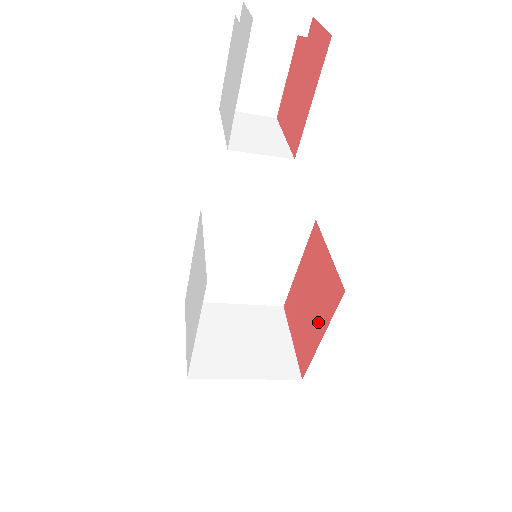
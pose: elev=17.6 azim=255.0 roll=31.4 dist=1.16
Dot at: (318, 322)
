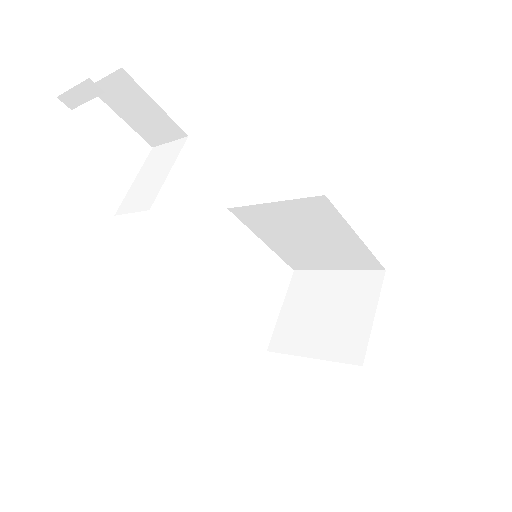
Dot at: occluded
